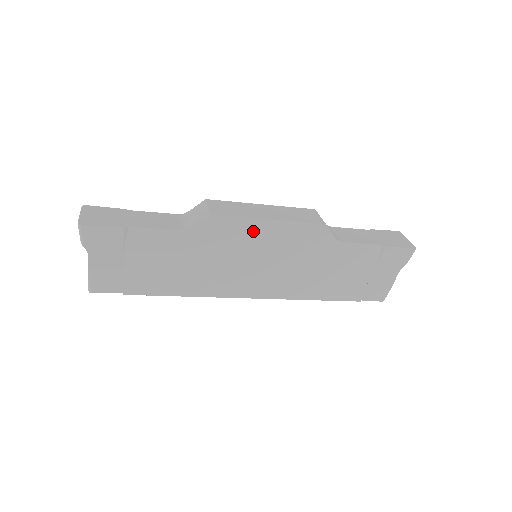
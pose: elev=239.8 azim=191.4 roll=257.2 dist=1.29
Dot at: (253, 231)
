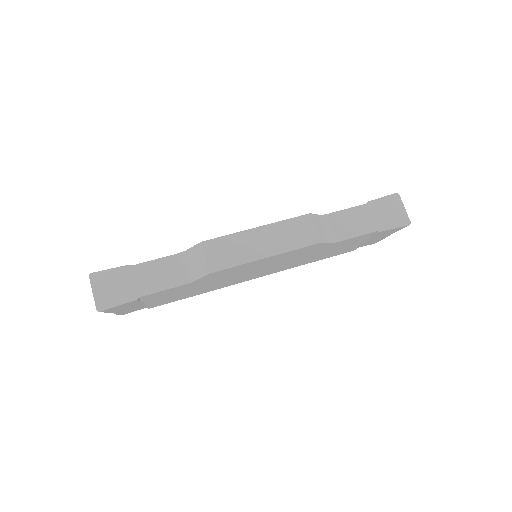
Dot at: (252, 265)
